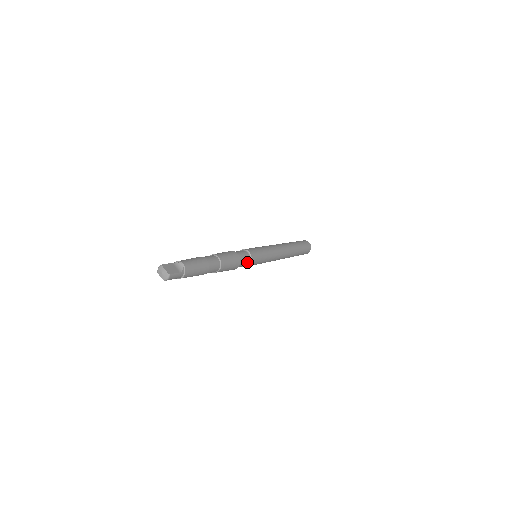
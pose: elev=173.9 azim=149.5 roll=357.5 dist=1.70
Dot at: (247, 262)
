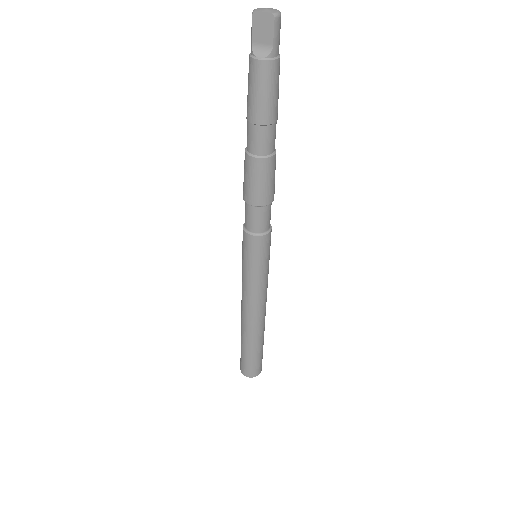
Dot at: (269, 221)
